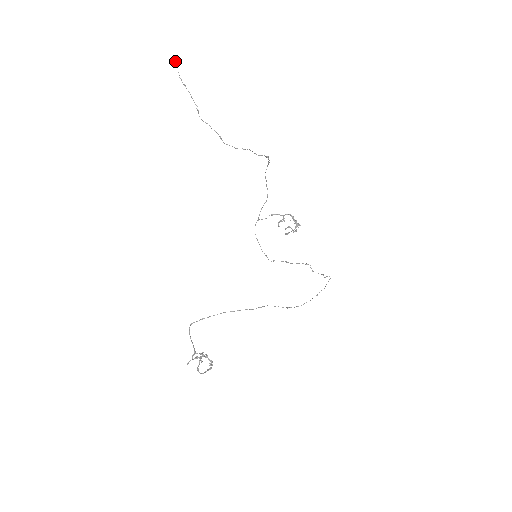
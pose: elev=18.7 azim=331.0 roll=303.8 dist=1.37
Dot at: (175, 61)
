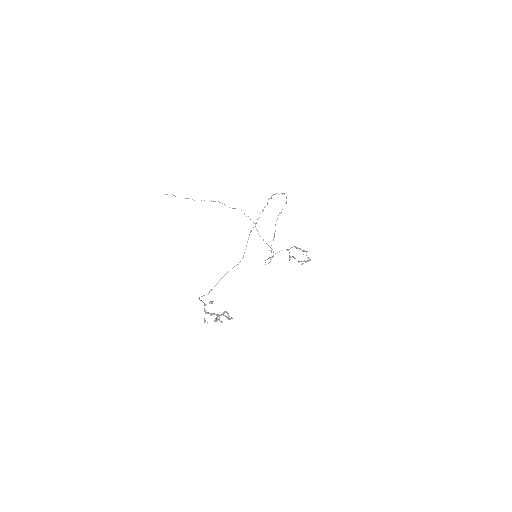
Dot at: occluded
